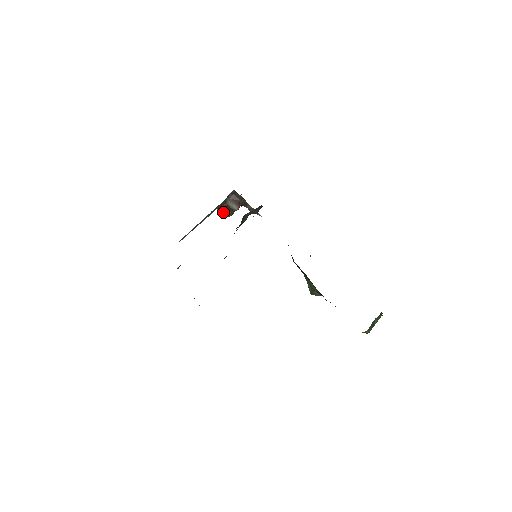
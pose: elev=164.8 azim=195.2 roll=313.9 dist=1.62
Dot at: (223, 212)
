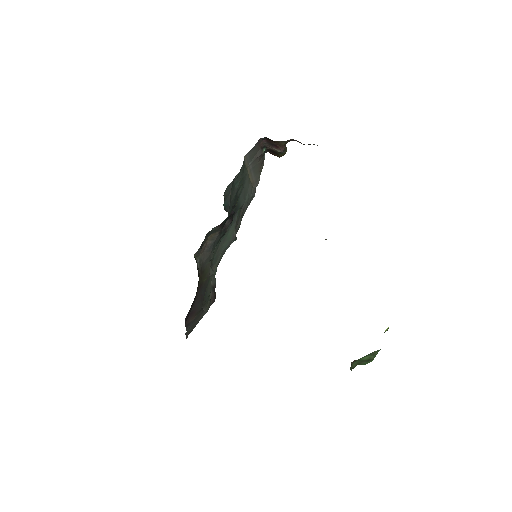
Dot at: (274, 153)
